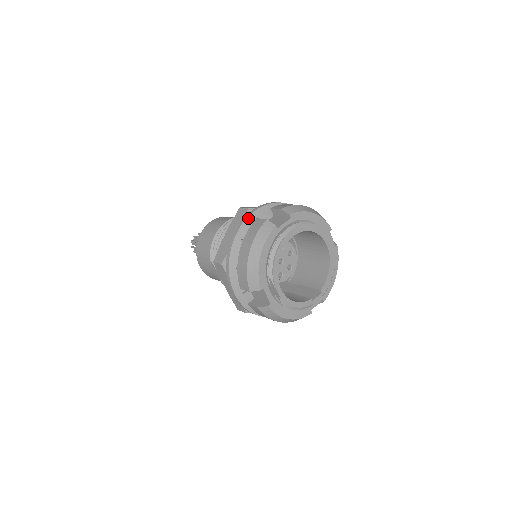
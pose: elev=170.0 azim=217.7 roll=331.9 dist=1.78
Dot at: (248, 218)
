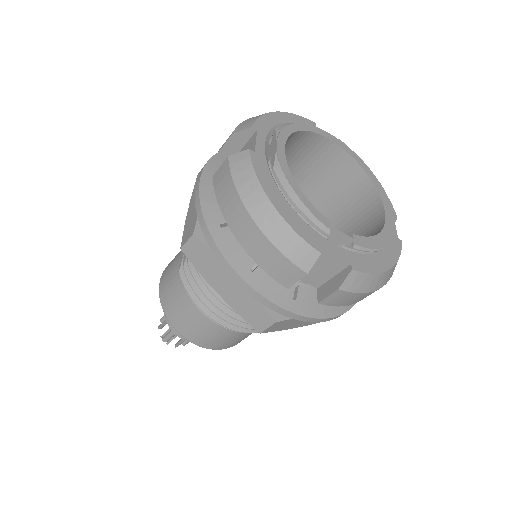
Dot at: occluded
